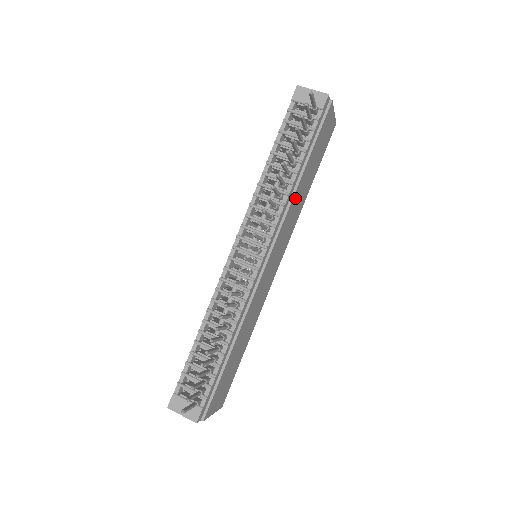
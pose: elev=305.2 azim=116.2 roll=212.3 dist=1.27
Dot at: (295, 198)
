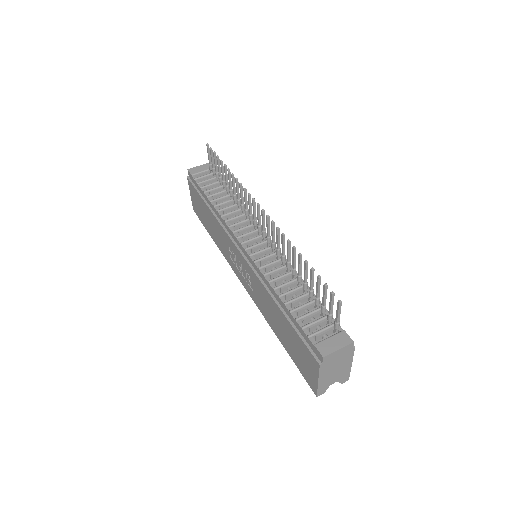
Dot at: occluded
